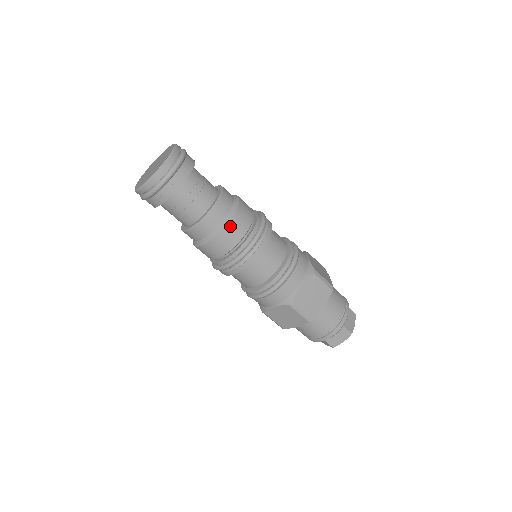
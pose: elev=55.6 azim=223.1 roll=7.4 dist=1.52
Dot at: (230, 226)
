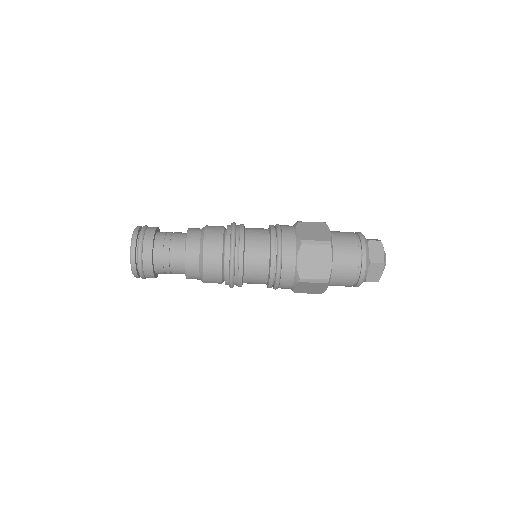
Dot at: (206, 260)
